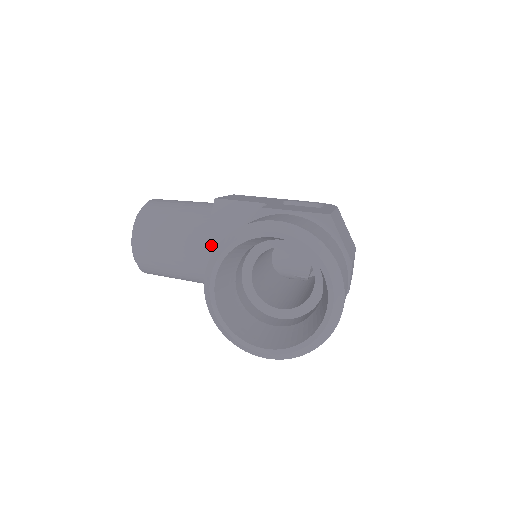
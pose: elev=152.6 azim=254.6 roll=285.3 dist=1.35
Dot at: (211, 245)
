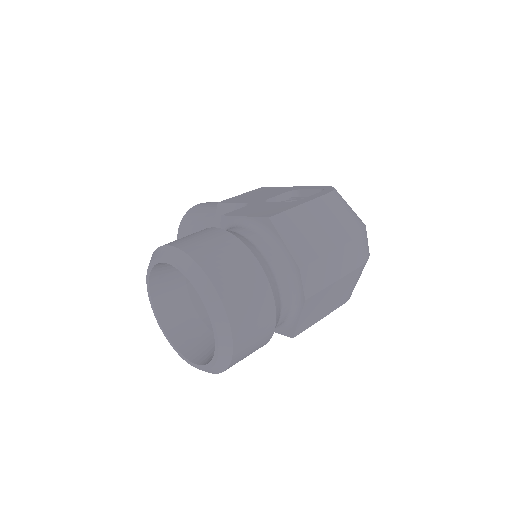
Dot at: occluded
